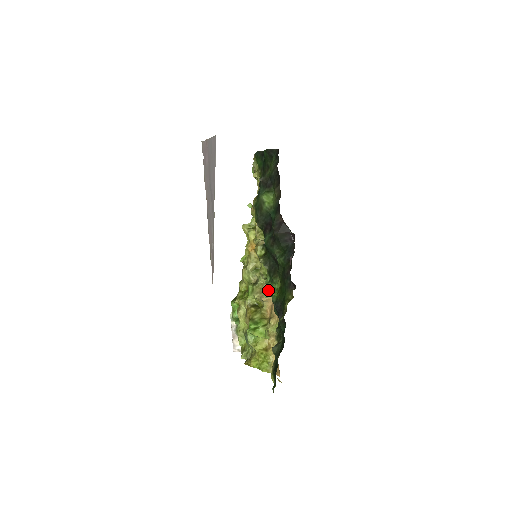
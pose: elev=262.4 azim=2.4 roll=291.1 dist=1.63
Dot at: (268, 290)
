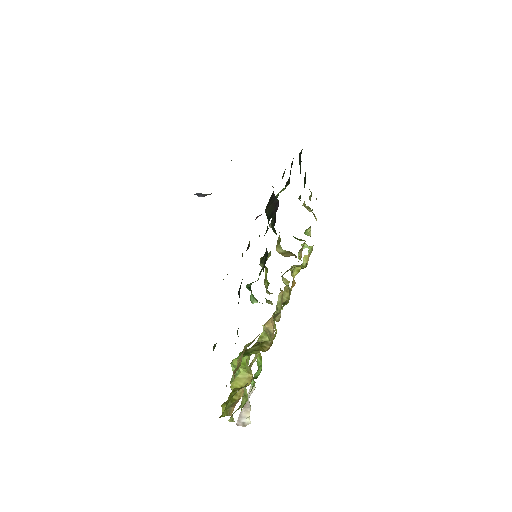
Dot at: (248, 284)
